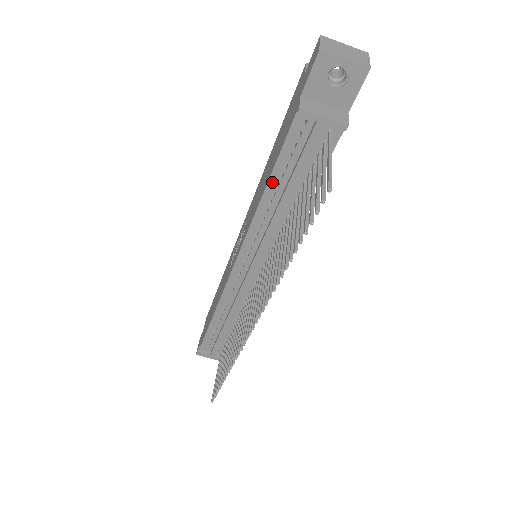
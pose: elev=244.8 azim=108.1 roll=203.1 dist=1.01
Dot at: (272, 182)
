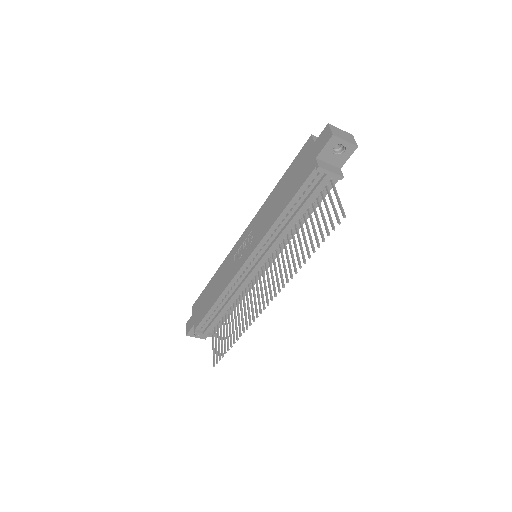
Dot at: (288, 208)
